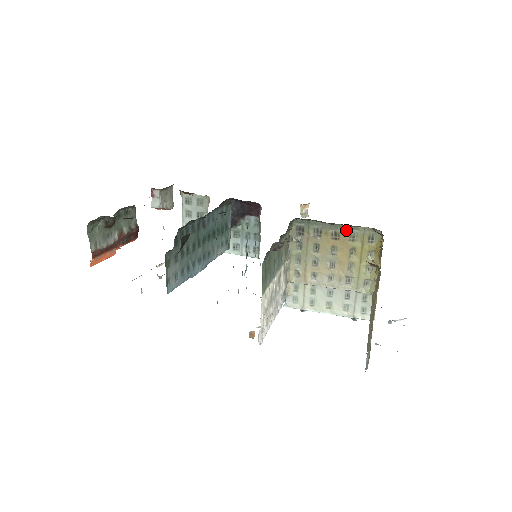
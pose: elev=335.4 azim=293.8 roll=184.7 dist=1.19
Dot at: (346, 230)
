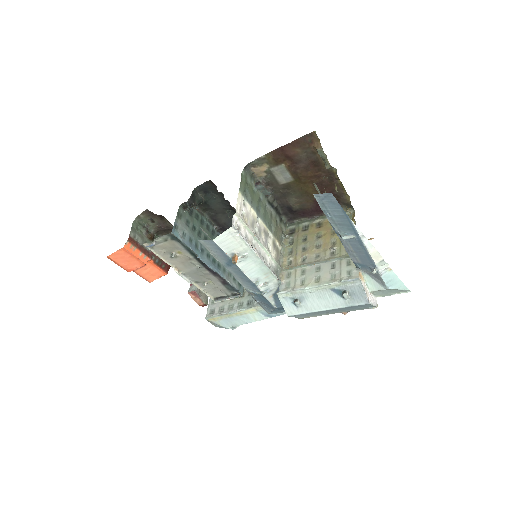
Dot at: occluded
